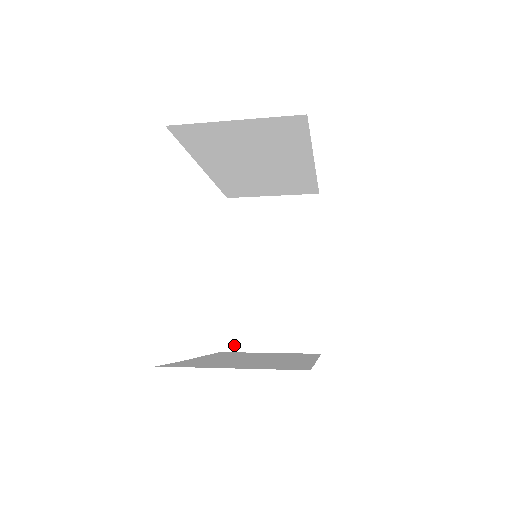
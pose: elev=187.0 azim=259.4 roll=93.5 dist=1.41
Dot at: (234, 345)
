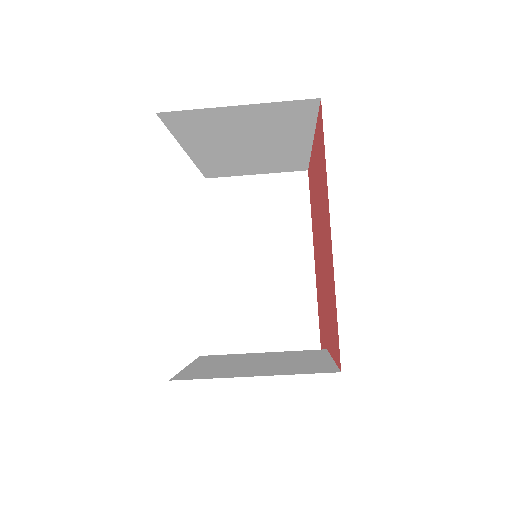
Dot at: (195, 377)
